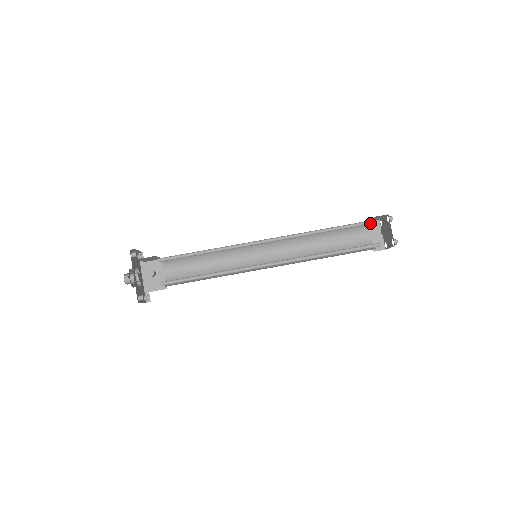
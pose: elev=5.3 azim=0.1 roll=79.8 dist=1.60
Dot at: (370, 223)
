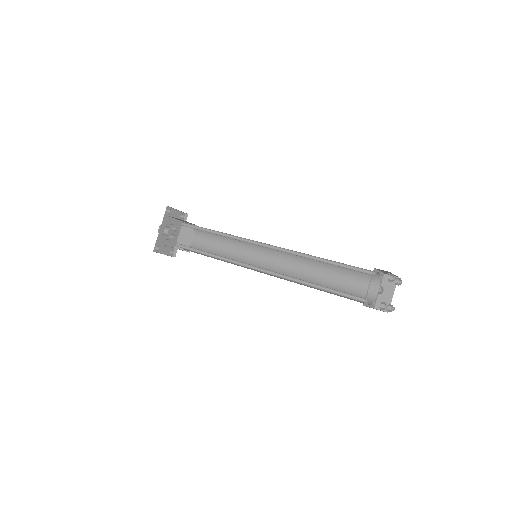
Dot at: (369, 273)
